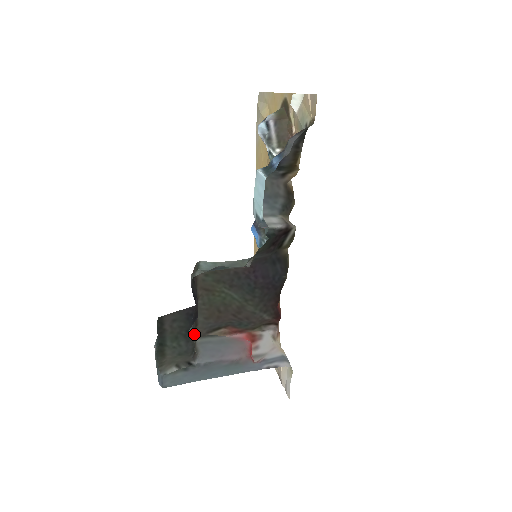
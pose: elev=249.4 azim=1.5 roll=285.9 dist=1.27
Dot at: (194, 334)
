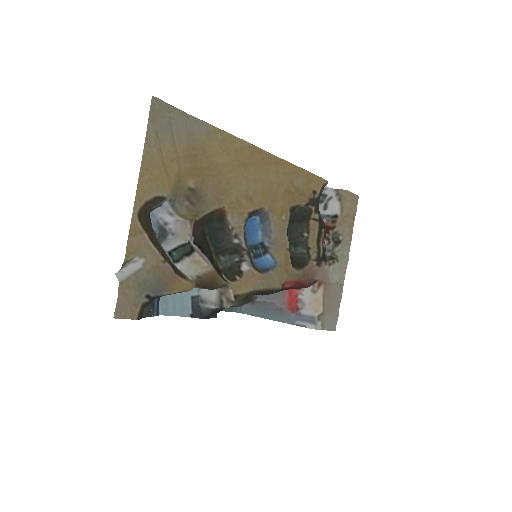
Dot at: occluded
